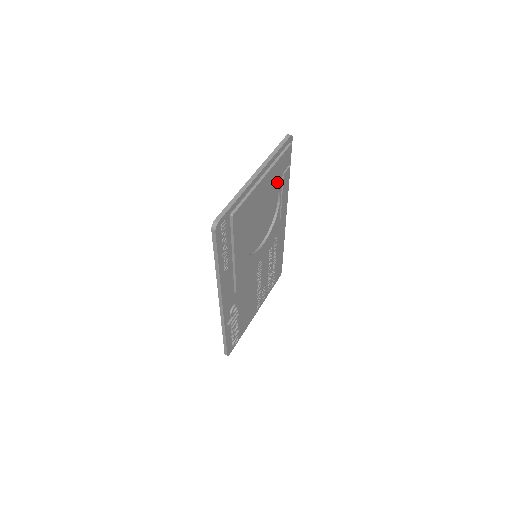
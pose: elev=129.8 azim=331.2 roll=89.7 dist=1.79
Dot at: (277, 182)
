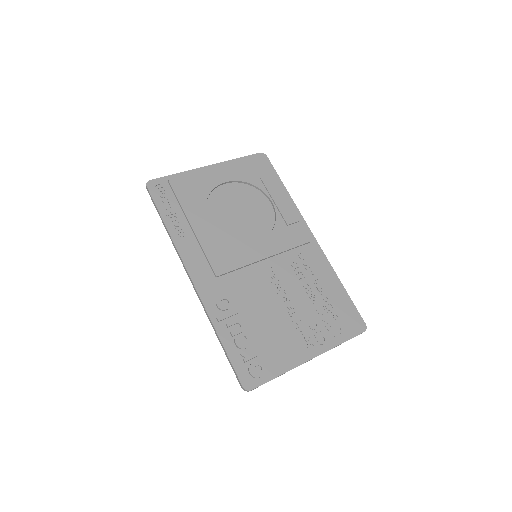
Dot at: (252, 182)
